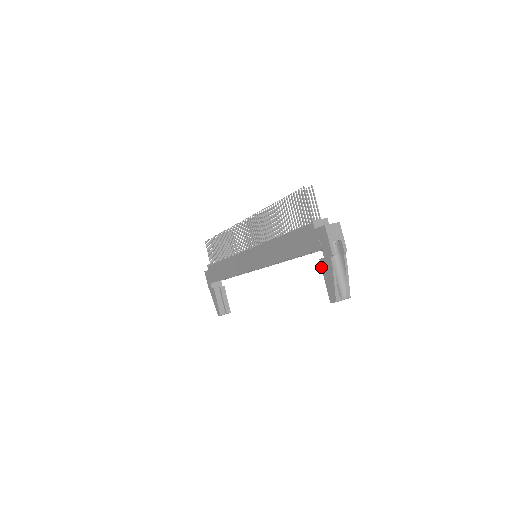
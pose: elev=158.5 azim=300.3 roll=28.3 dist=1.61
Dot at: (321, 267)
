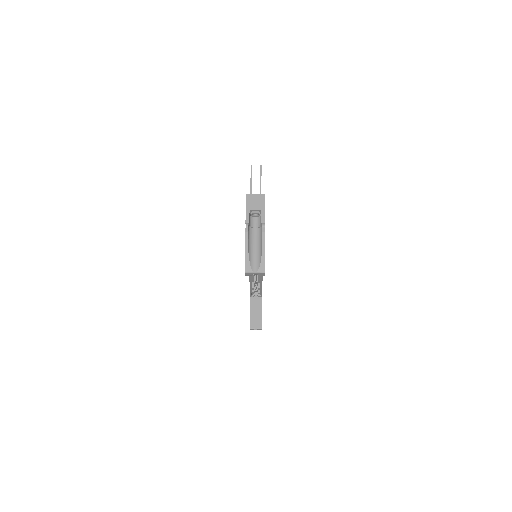
Dot at: occluded
